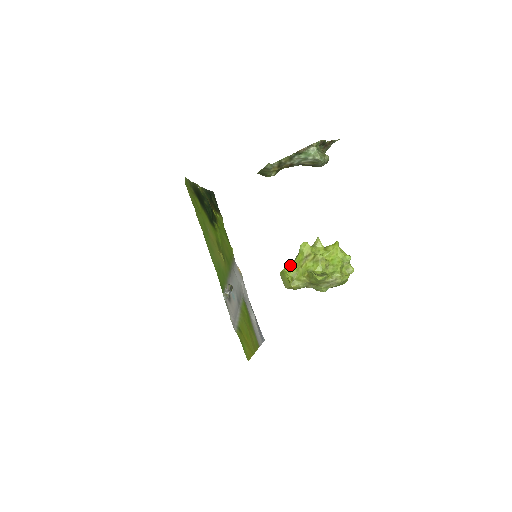
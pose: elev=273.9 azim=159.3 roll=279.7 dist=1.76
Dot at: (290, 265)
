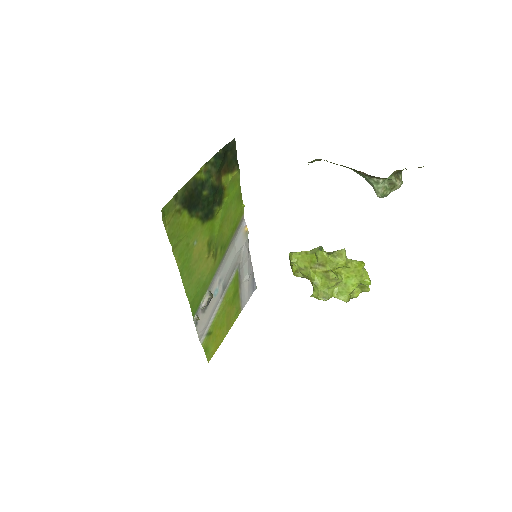
Dot at: (302, 254)
